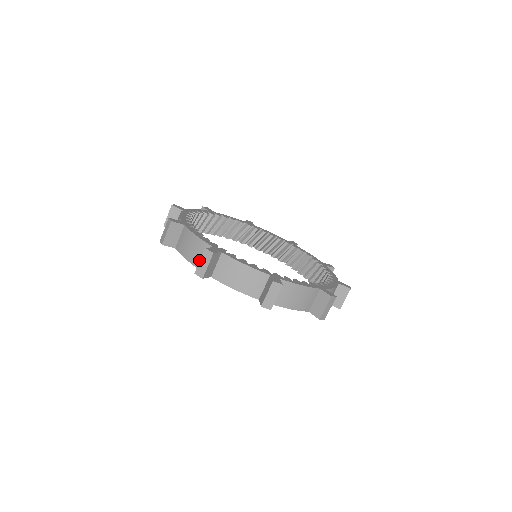
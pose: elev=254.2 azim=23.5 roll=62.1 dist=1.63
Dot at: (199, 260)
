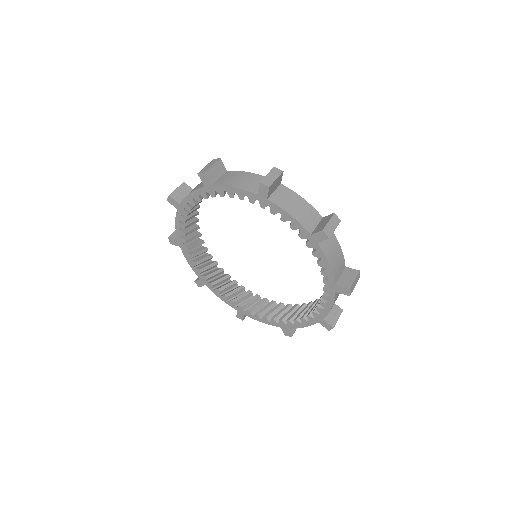
Dot at: occluded
